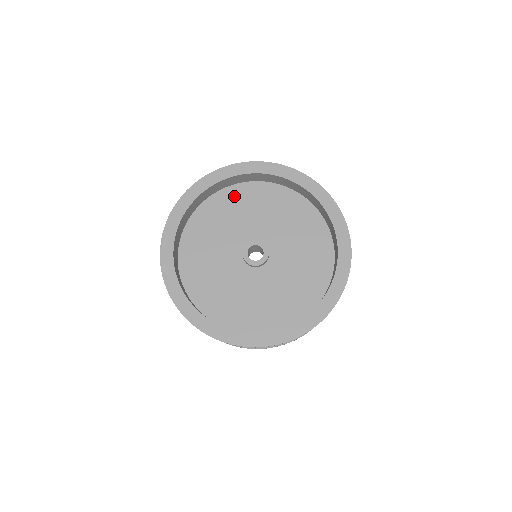
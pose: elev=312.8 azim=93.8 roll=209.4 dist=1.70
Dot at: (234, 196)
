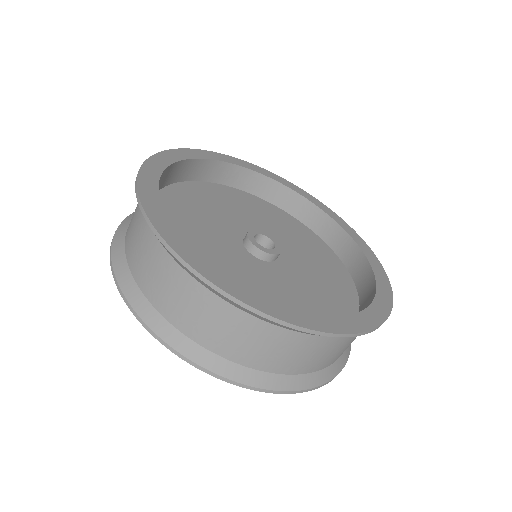
Dot at: (195, 191)
